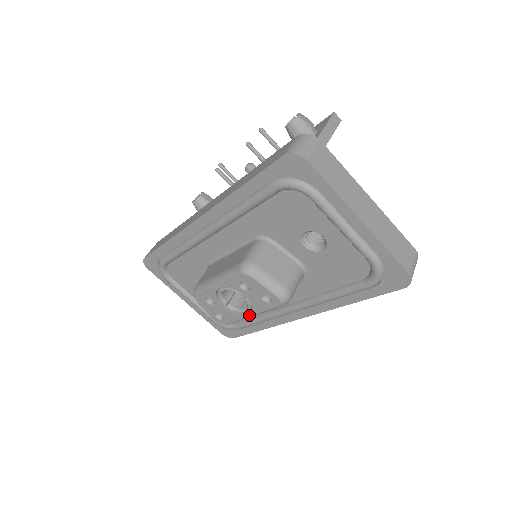
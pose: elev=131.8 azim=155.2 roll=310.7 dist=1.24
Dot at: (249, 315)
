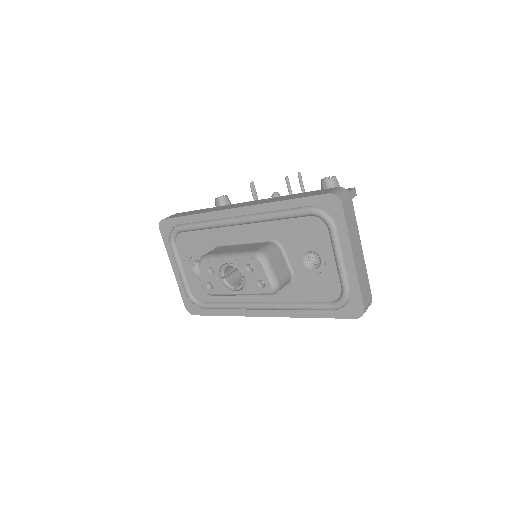
Dot at: (237, 293)
